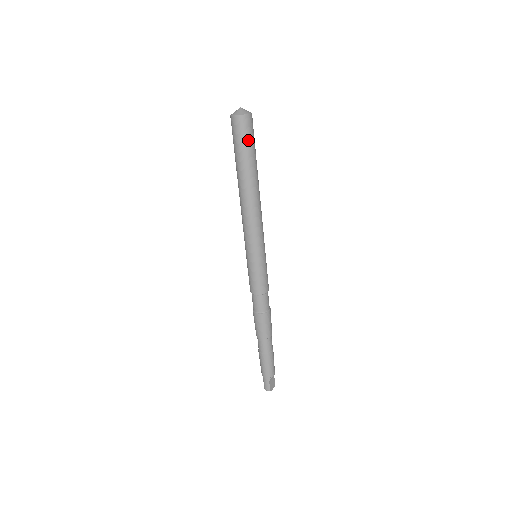
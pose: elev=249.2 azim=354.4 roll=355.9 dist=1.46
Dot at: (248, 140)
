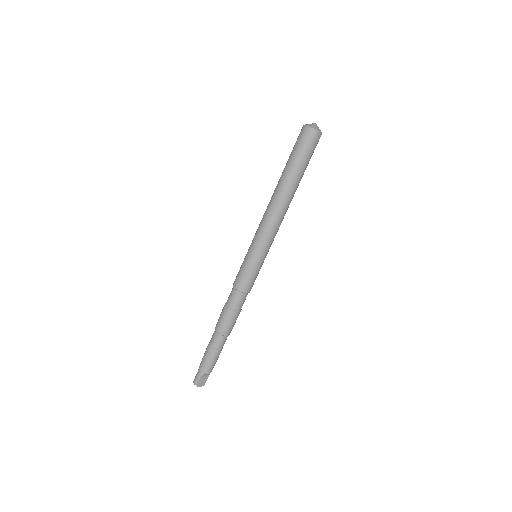
Dot at: (305, 151)
